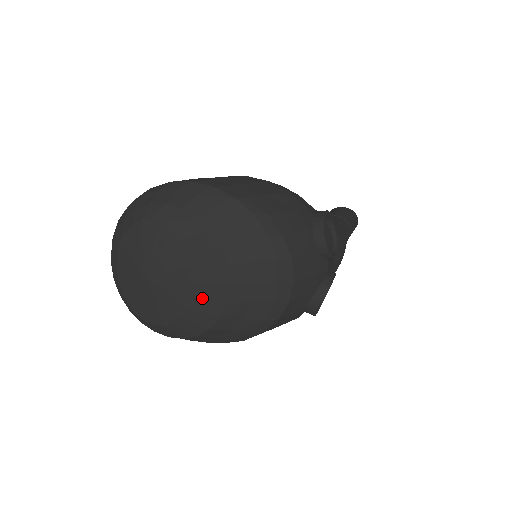
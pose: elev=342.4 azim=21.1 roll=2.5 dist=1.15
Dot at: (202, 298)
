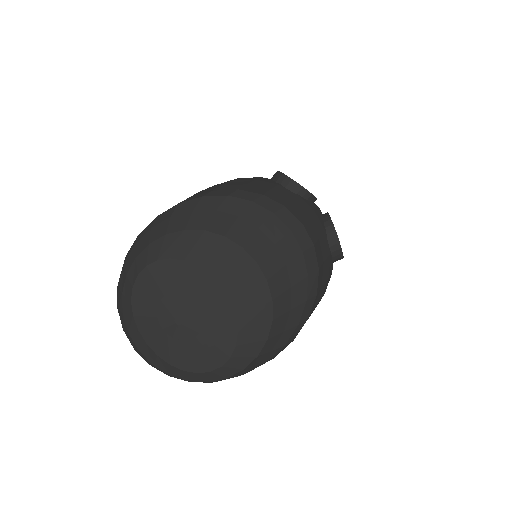
Dot at: (243, 295)
